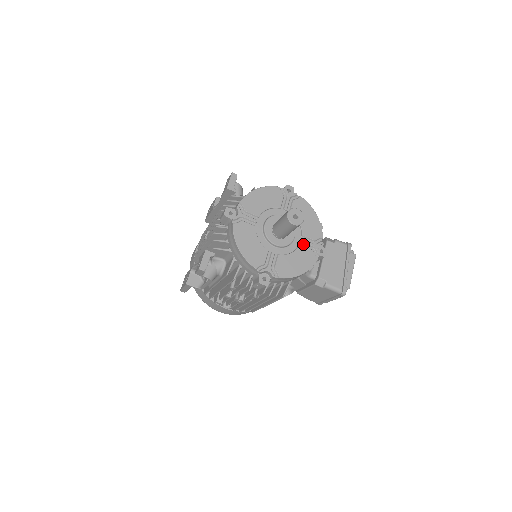
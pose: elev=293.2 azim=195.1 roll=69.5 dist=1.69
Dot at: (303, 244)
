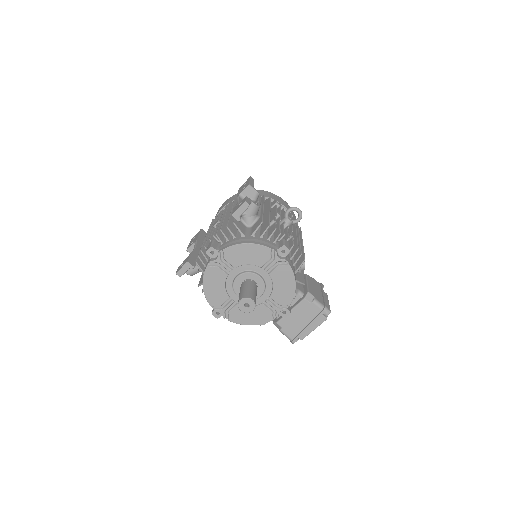
Dot at: (267, 303)
